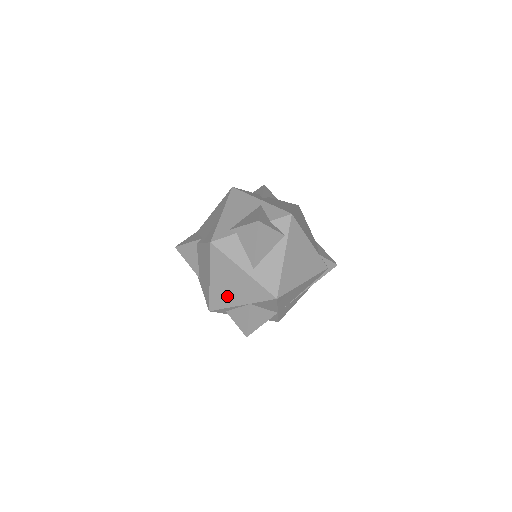
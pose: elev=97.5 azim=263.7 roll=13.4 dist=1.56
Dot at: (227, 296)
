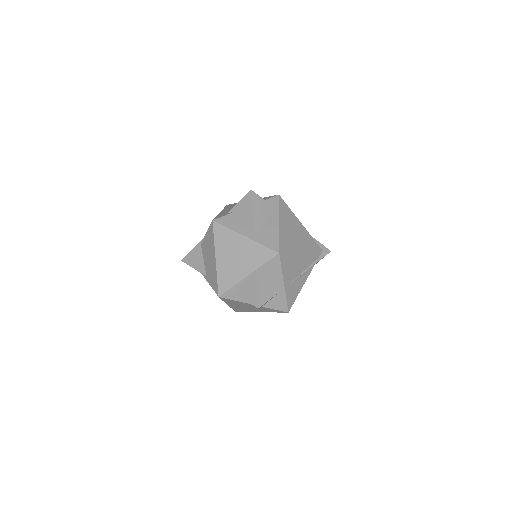
Dot at: (234, 271)
